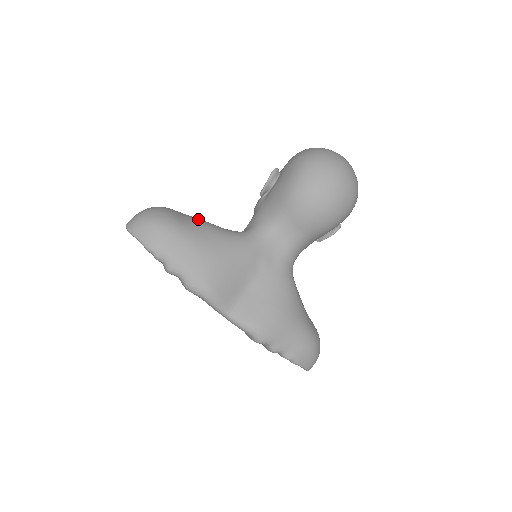
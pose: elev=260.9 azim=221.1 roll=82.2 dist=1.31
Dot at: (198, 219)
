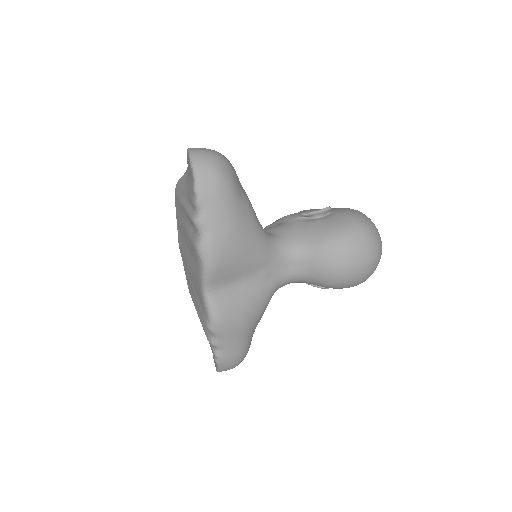
Dot at: occluded
